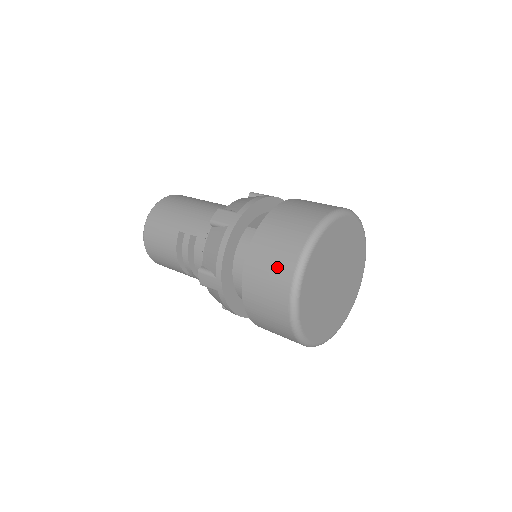
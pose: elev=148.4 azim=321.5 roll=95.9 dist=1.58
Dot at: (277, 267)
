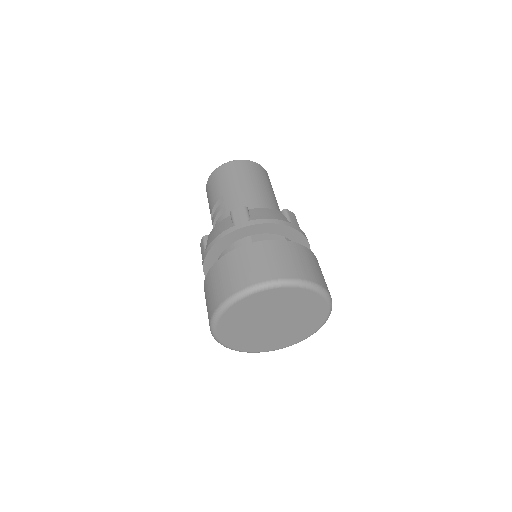
Dot at: (225, 284)
